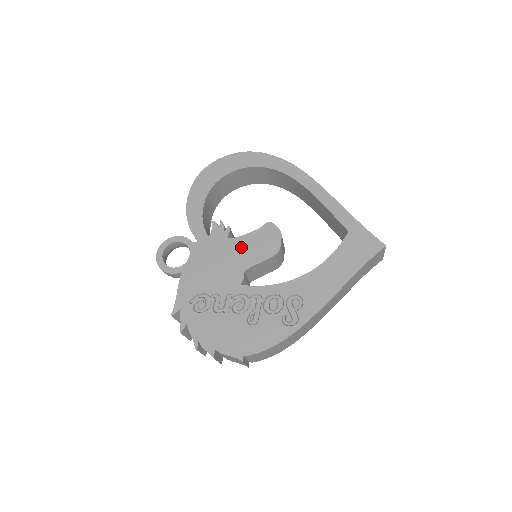
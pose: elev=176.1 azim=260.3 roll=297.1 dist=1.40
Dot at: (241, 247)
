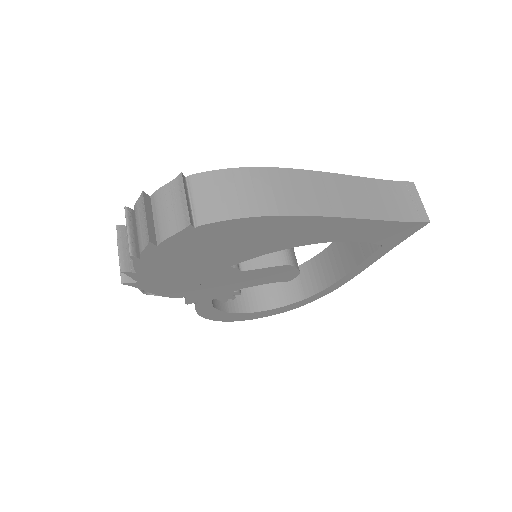
Dot at: occluded
